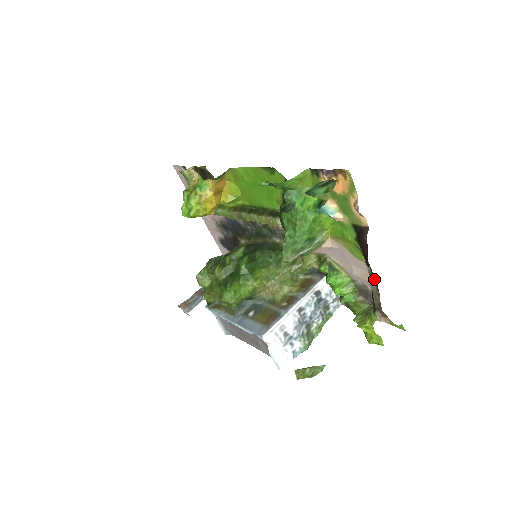
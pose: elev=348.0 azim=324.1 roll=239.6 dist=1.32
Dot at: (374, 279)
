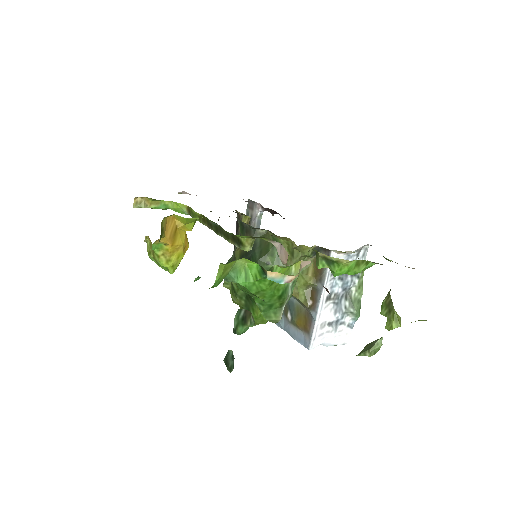
Dot at: occluded
